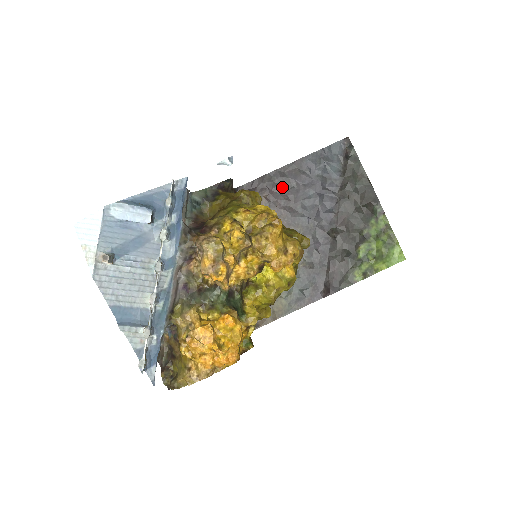
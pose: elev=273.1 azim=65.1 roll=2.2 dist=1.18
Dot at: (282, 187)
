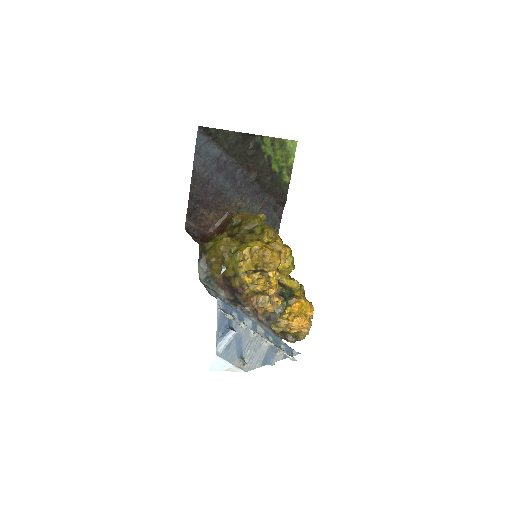
Dot at: (203, 195)
